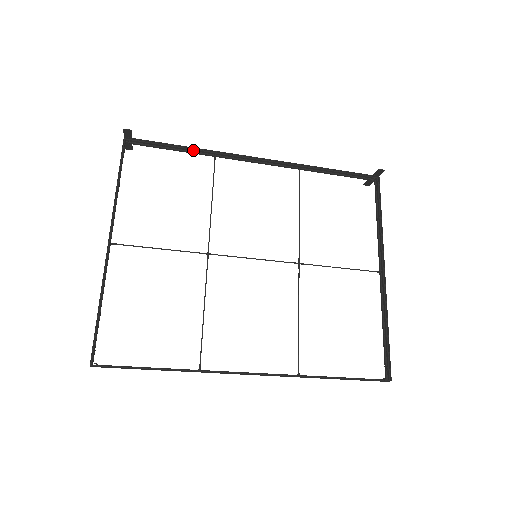
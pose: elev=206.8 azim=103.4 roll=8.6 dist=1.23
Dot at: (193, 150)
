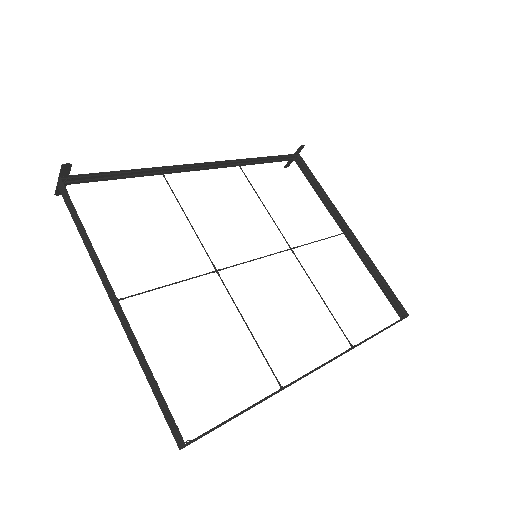
Dot at: (139, 172)
